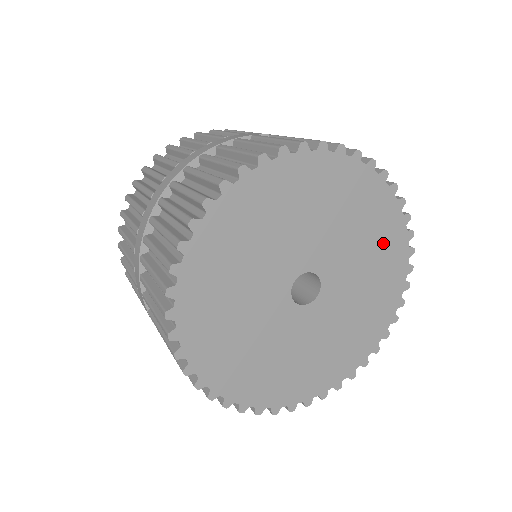
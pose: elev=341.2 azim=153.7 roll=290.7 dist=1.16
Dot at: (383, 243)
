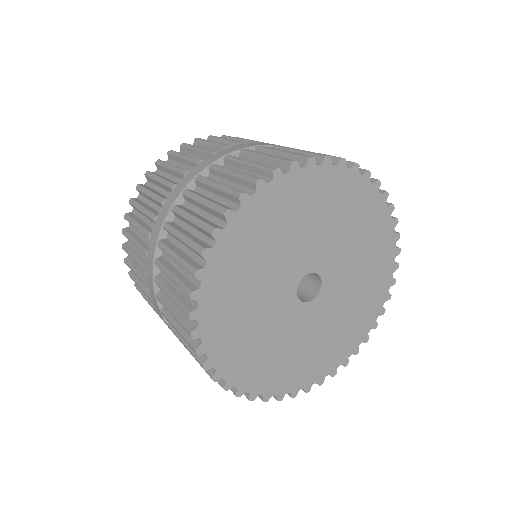
Dot at: (356, 209)
